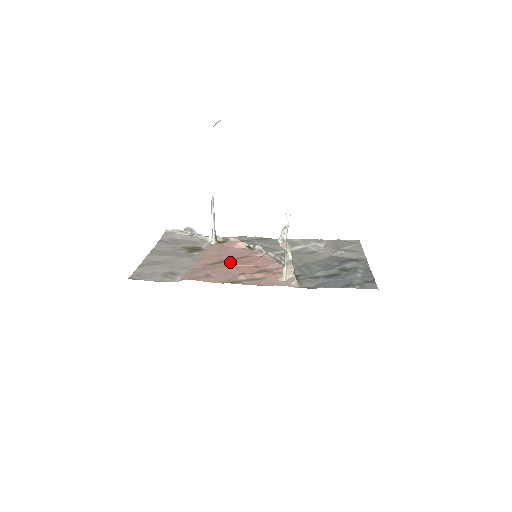
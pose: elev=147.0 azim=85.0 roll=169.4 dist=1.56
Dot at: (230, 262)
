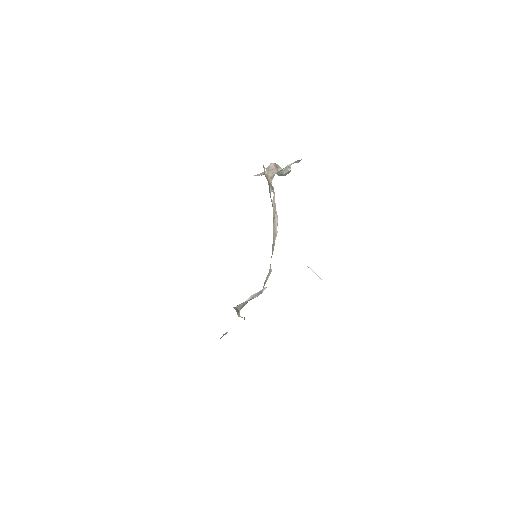
Dot at: occluded
